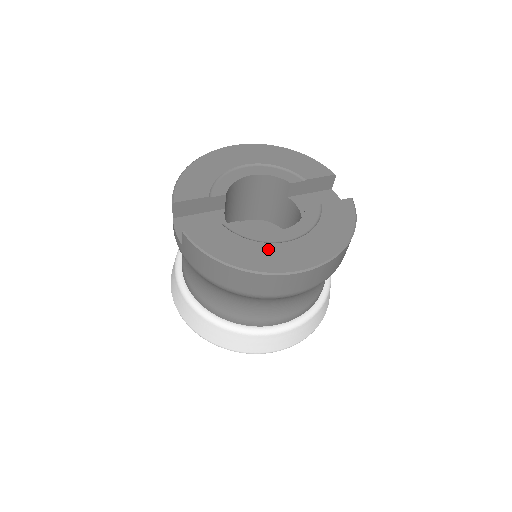
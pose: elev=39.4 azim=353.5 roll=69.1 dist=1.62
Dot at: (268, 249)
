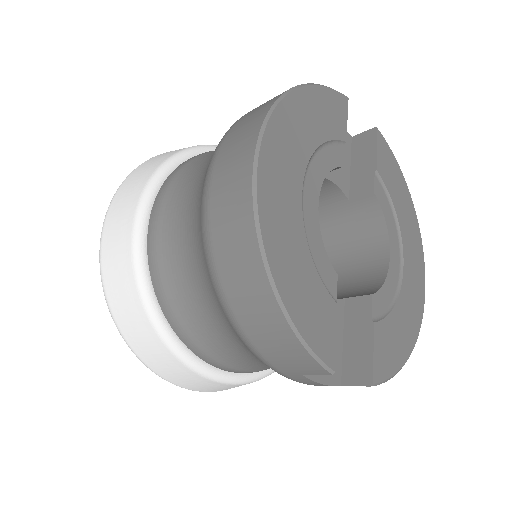
Dot at: (407, 293)
